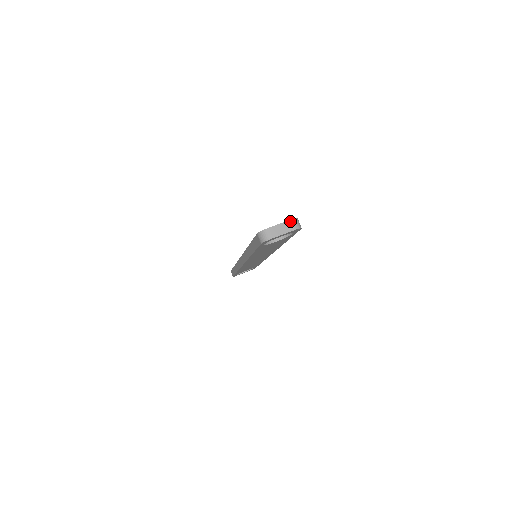
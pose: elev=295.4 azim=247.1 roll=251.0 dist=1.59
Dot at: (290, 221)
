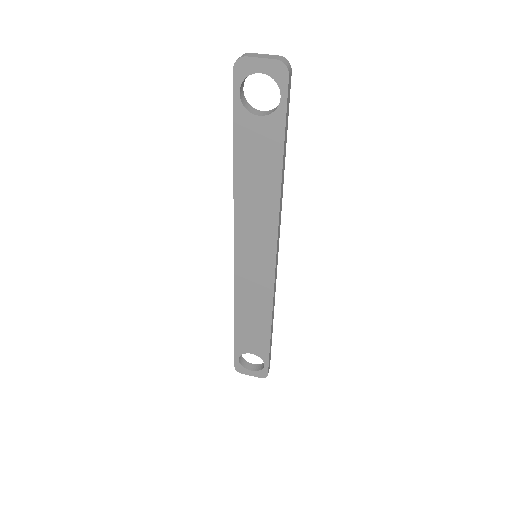
Dot at: (278, 56)
